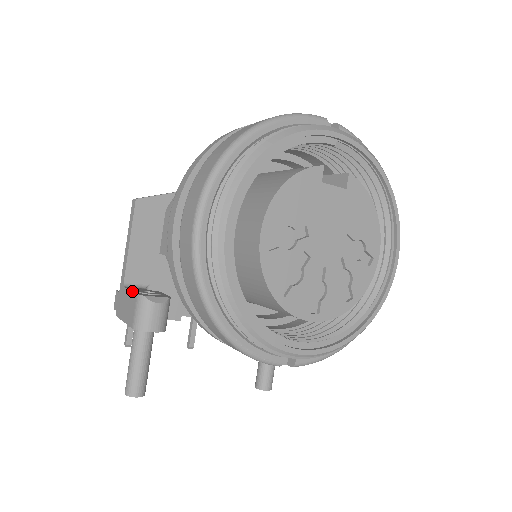
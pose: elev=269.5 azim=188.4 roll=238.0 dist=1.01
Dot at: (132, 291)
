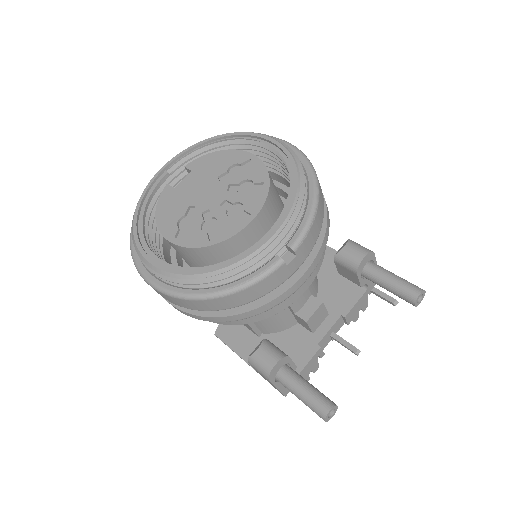
Dot at: occluded
